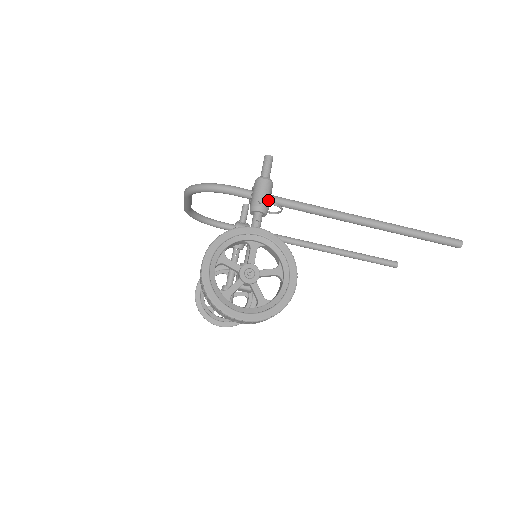
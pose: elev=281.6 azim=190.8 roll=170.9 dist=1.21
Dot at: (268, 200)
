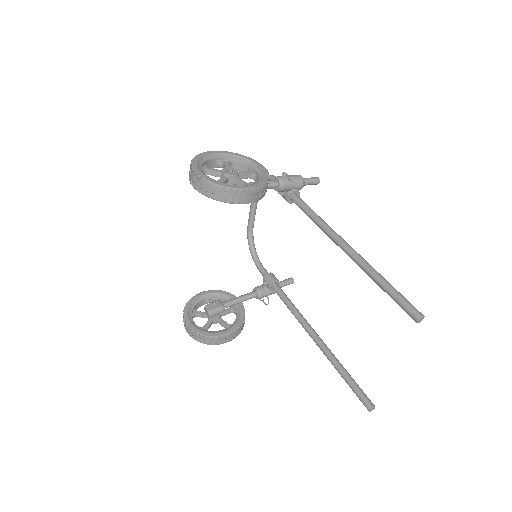
Dot at: occluded
